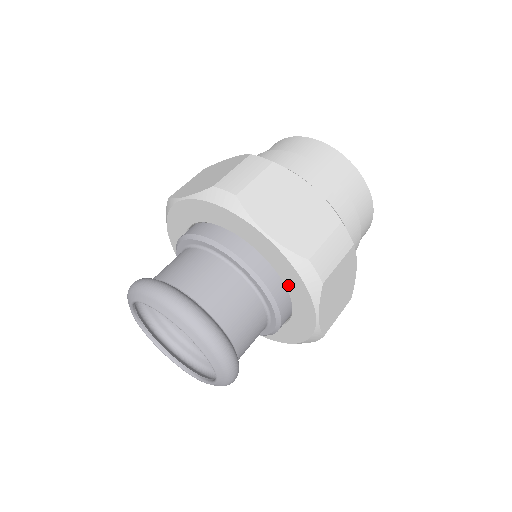
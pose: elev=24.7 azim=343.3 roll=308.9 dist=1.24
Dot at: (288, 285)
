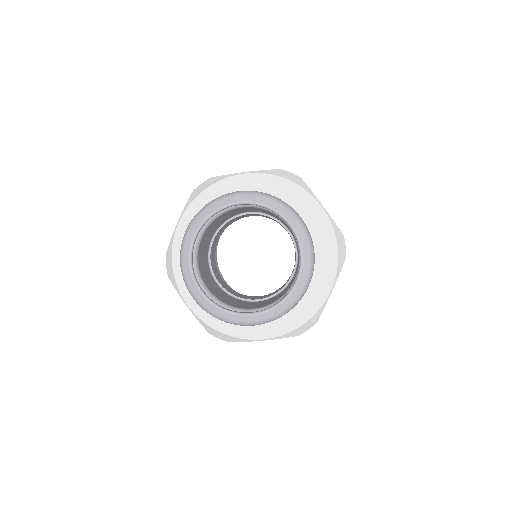
Dot at: (318, 256)
